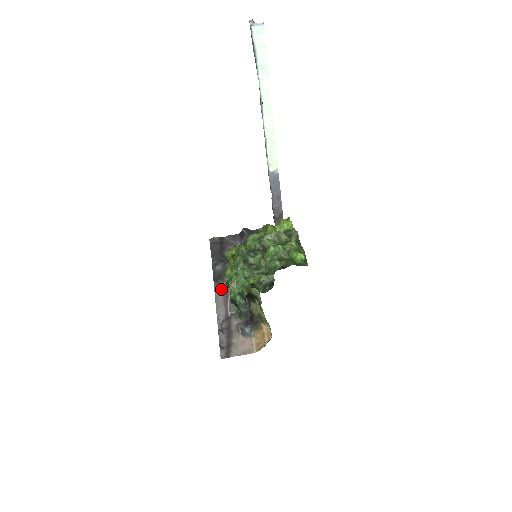
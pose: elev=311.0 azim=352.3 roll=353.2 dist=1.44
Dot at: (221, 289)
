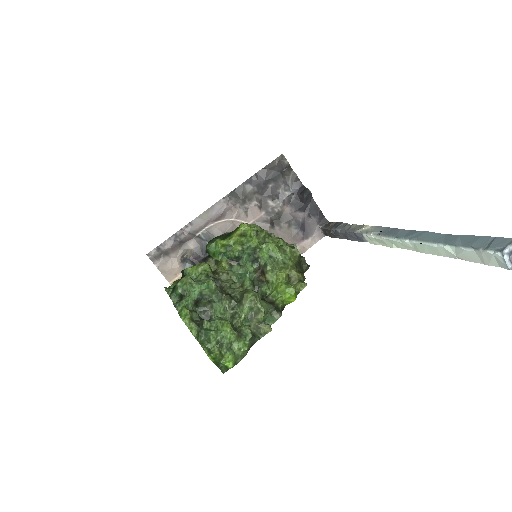
Dot at: (223, 208)
